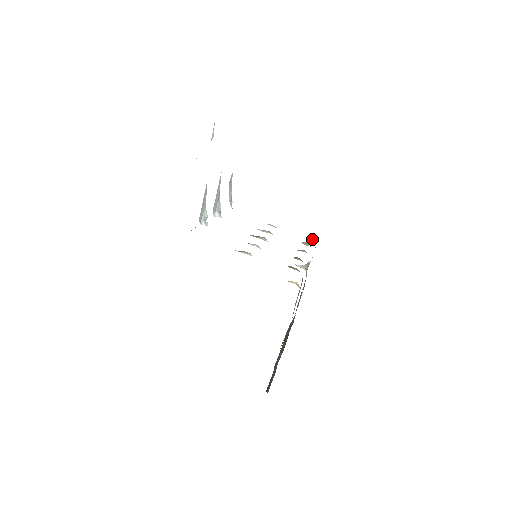
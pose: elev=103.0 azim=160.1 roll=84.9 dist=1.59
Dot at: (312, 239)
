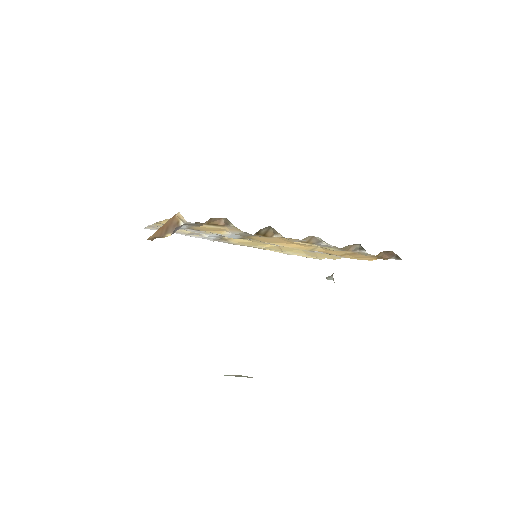
Dot at: (399, 258)
